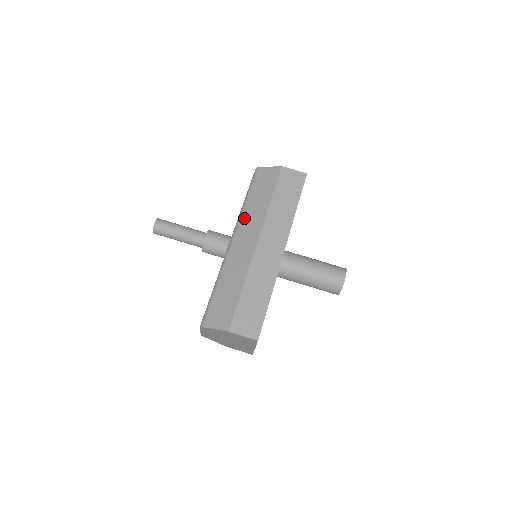
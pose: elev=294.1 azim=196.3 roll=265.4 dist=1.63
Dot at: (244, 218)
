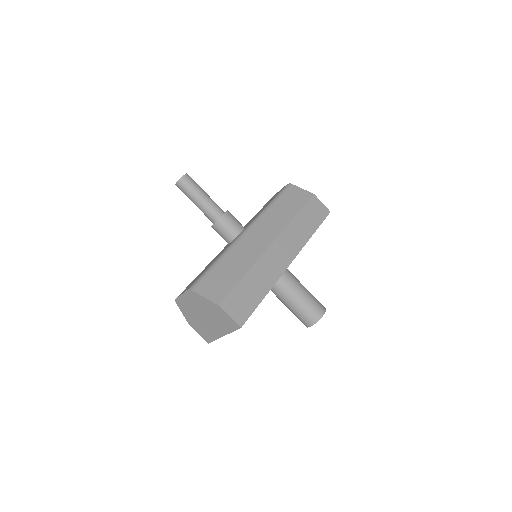
Dot at: (265, 217)
